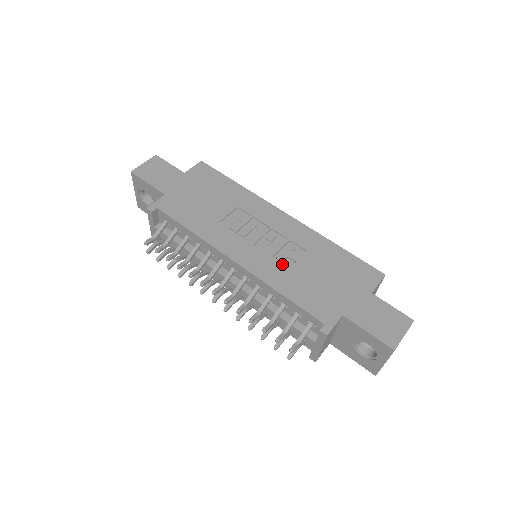
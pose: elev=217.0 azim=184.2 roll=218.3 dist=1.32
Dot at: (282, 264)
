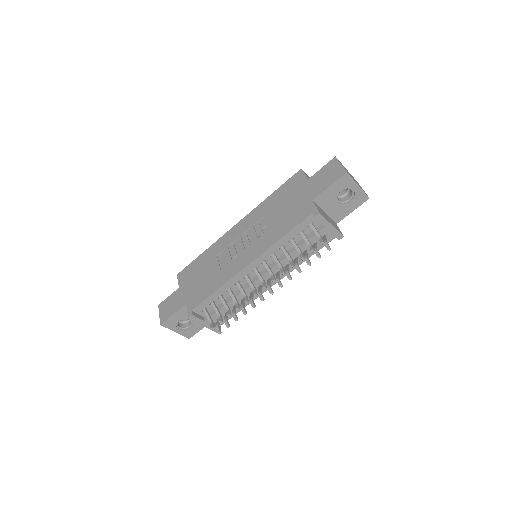
Dot at: (265, 234)
